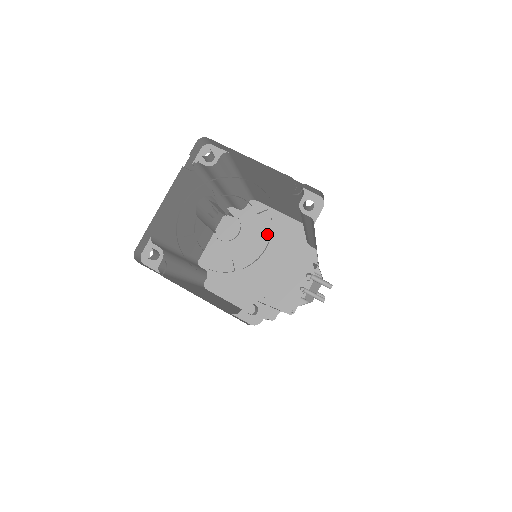
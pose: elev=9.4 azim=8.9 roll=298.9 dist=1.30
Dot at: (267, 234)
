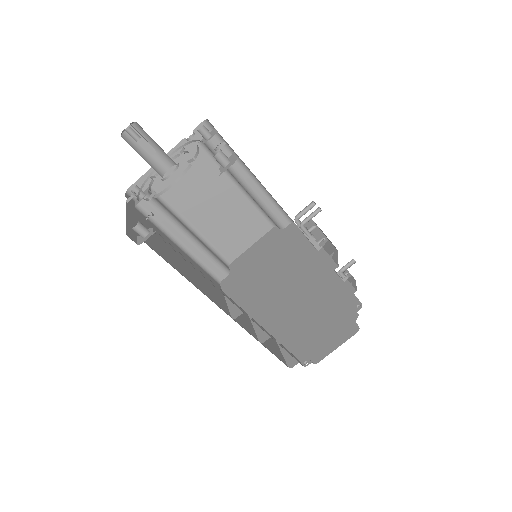
Dot at: (256, 258)
